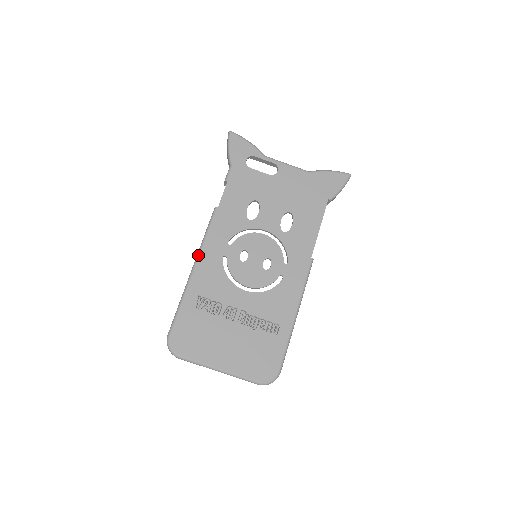
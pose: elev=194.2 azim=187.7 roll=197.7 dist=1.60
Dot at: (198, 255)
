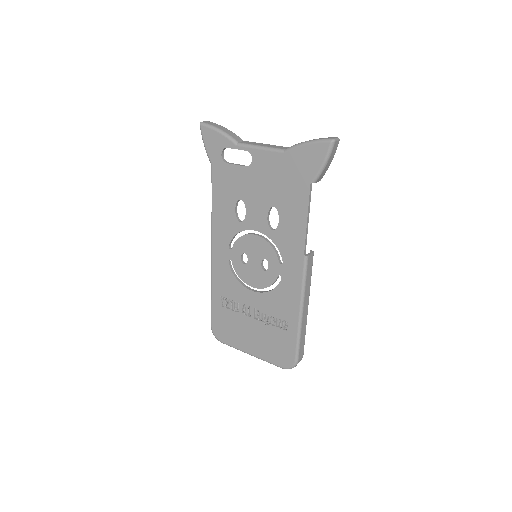
Dot at: (211, 261)
